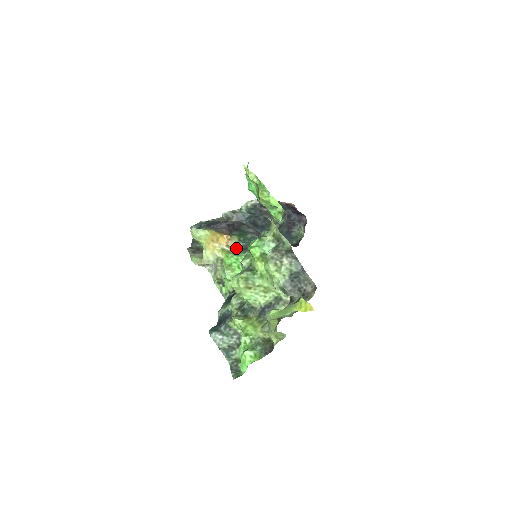
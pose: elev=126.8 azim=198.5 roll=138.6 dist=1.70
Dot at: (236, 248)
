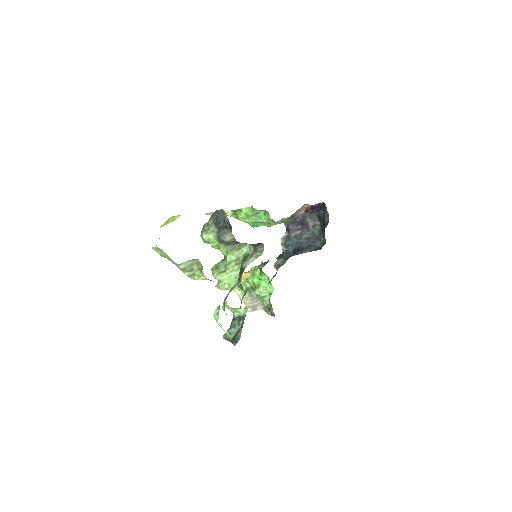
Dot at: occluded
